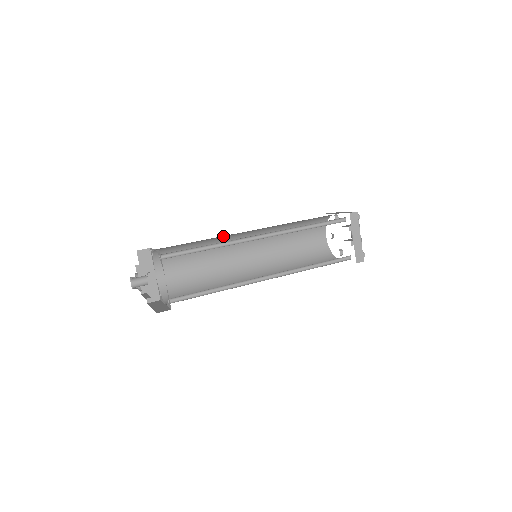
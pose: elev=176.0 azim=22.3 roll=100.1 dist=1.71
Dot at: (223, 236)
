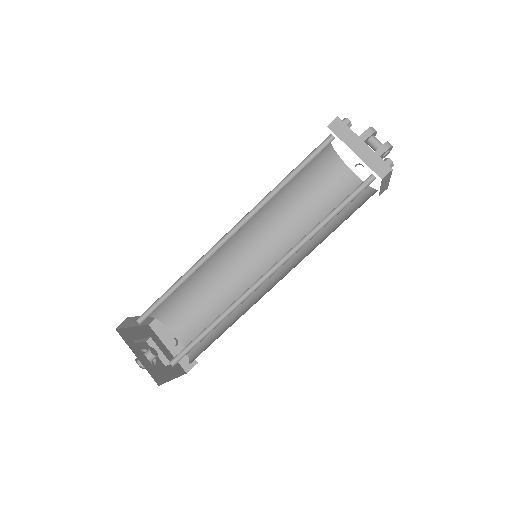
Dot at: (211, 258)
